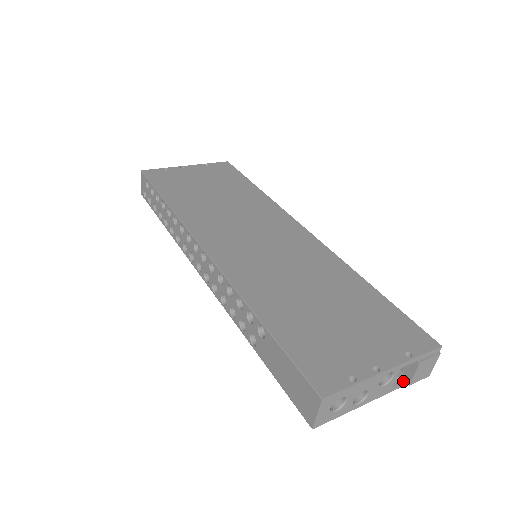
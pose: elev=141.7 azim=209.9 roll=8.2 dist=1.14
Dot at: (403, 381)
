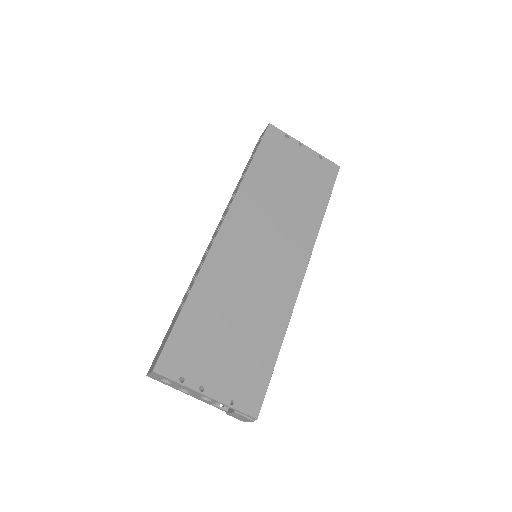
Dot at: (223, 408)
